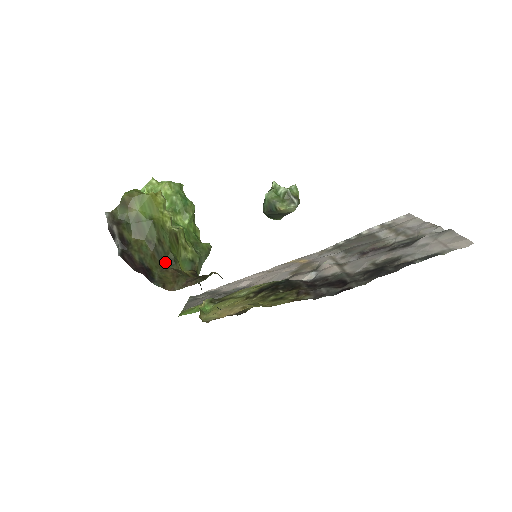
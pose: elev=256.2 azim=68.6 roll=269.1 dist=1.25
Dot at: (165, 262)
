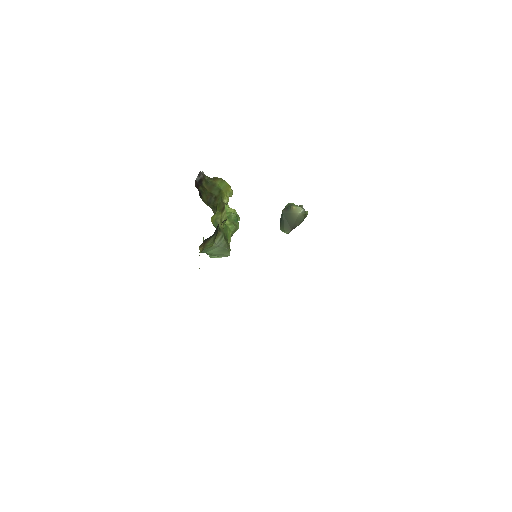
Dot at: (210, 205)
